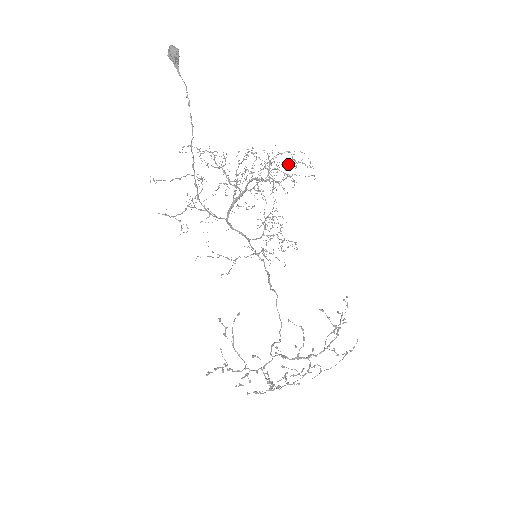
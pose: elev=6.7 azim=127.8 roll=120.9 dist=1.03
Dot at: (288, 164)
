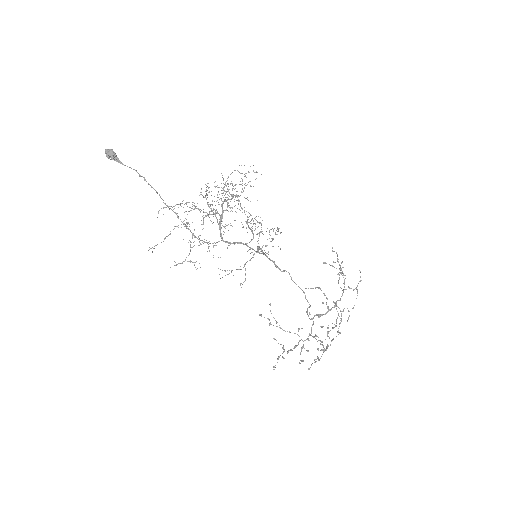
Dot at: occluded
